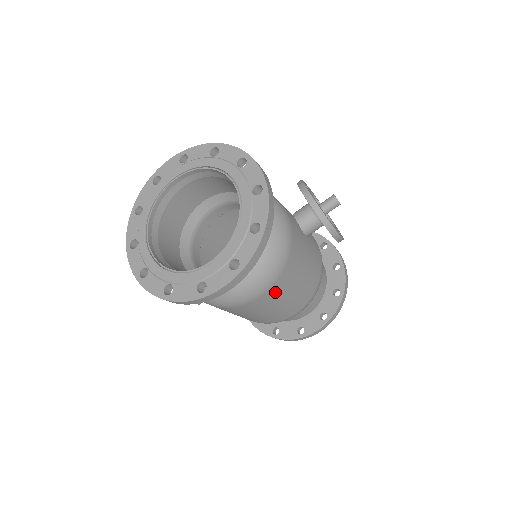
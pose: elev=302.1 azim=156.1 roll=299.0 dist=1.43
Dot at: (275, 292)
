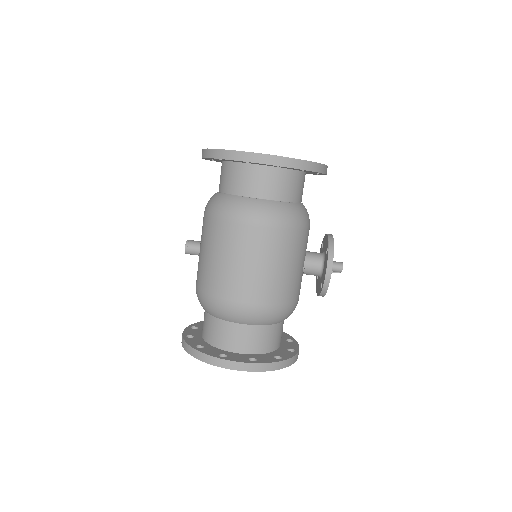
Dot at: (266, 239)
